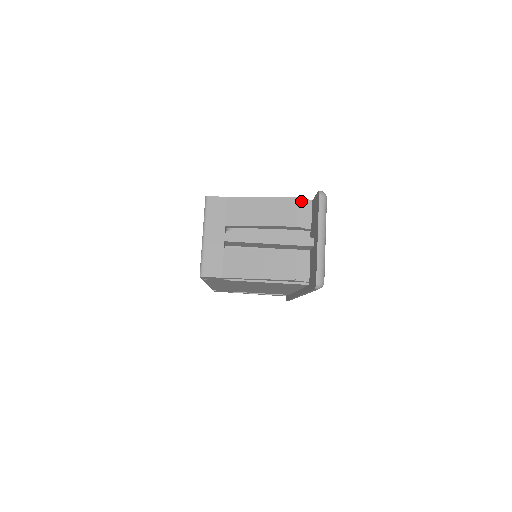
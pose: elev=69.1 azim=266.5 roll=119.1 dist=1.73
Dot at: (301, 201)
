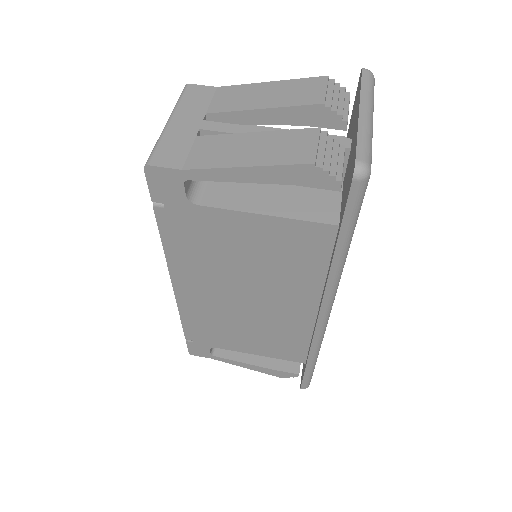
Dot at: (332, 82)
